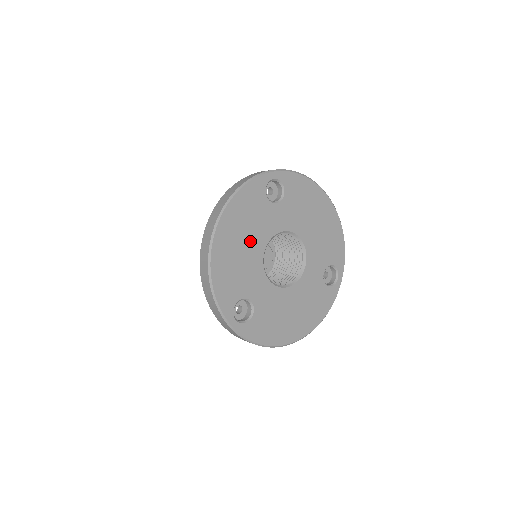
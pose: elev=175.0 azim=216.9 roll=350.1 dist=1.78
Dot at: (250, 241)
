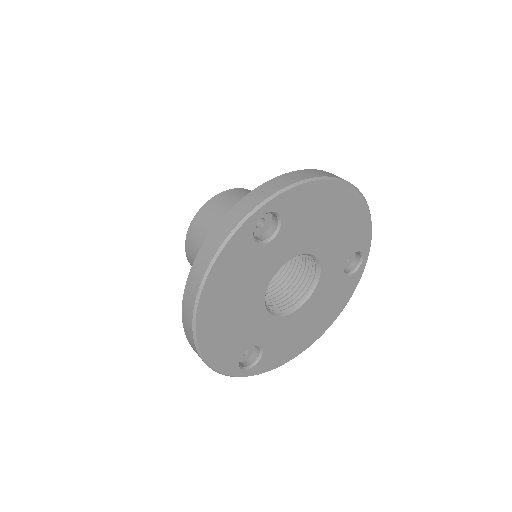
Dot at: (244, 299)
